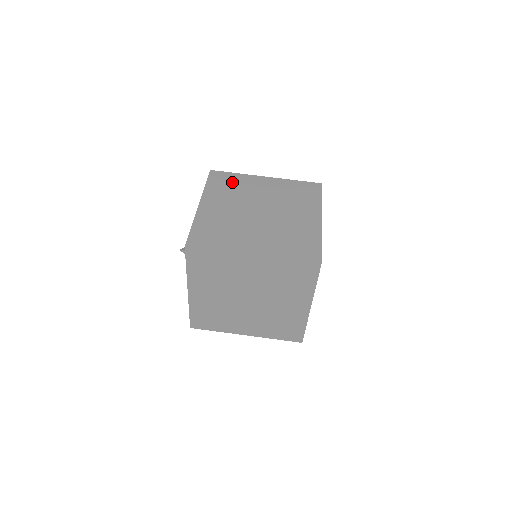
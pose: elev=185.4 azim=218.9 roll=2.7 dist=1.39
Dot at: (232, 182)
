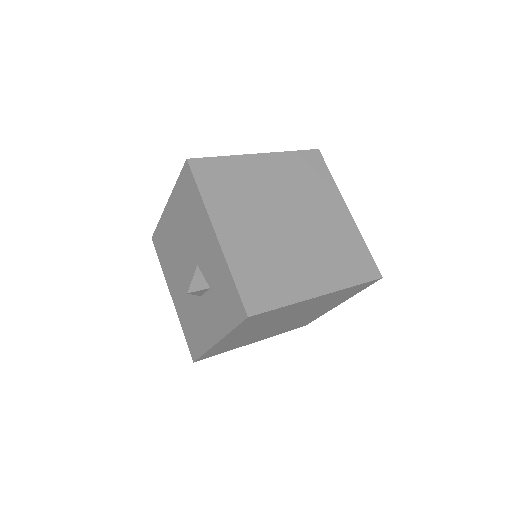
Dot at: (228, 176)
